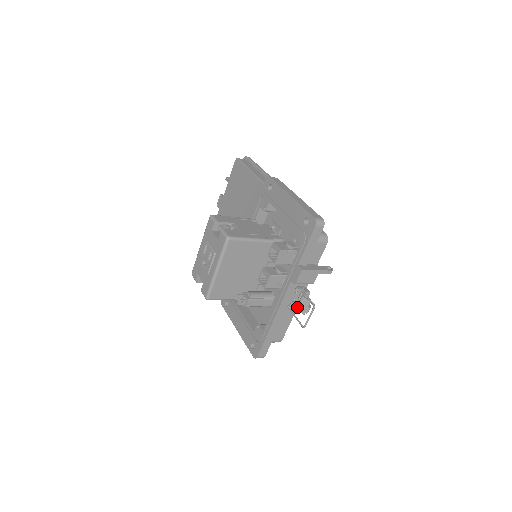
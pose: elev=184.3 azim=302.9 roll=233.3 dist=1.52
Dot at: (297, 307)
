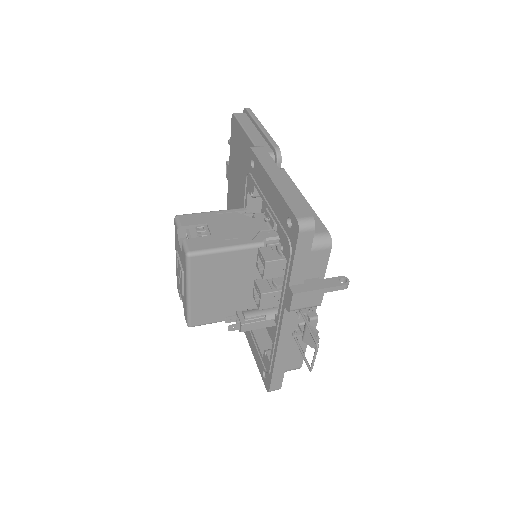
Dot at: (302, 337)
